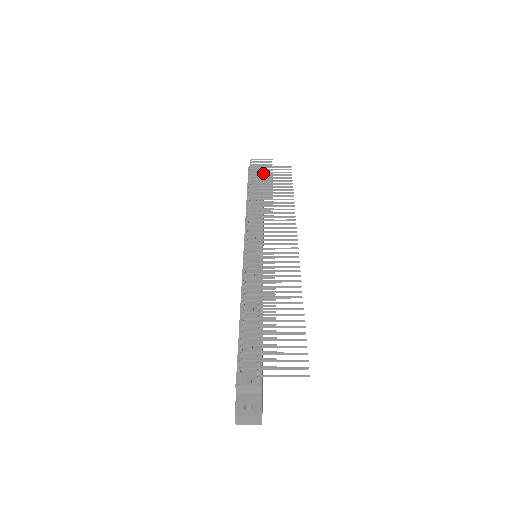
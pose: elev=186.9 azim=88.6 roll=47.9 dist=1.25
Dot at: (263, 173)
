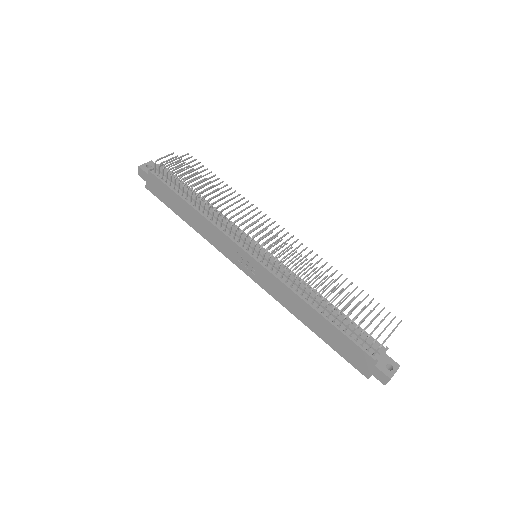
Dot at: (187, 172)
